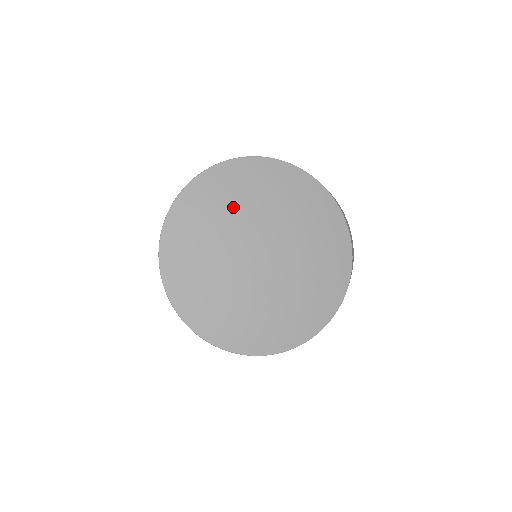
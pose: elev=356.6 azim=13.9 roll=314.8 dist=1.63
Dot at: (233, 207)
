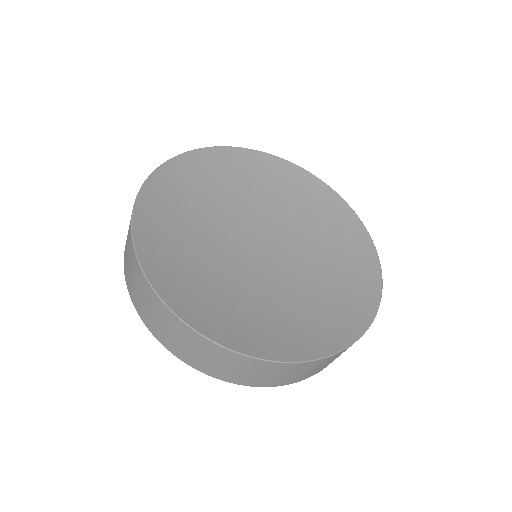
Dot at: (243, 192)
